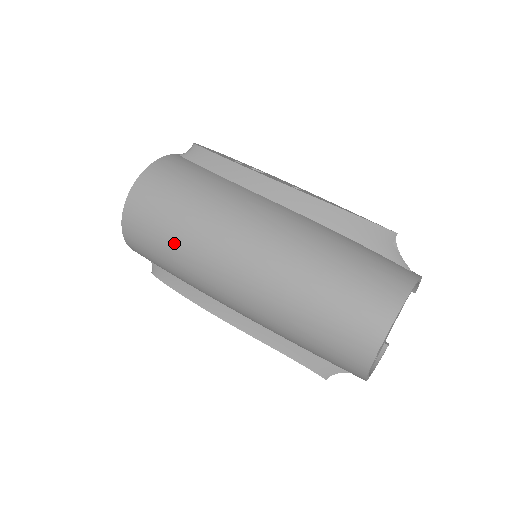
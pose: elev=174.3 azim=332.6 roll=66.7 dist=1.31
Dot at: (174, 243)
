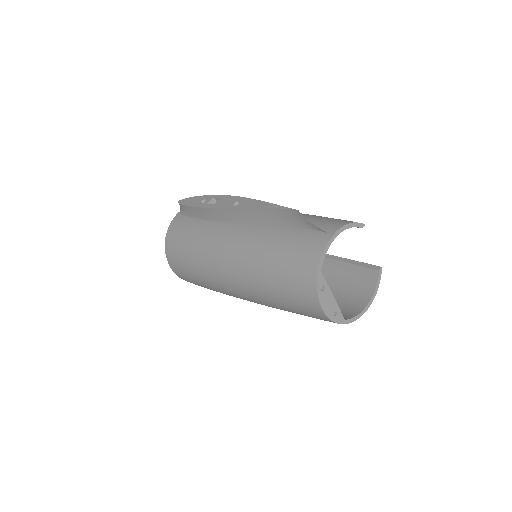
Dot at: (203, 283)
